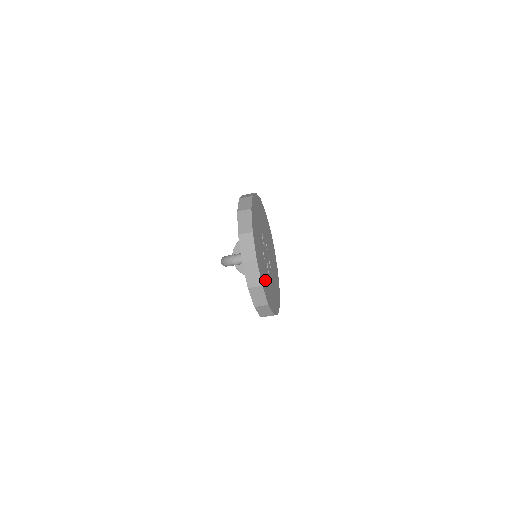
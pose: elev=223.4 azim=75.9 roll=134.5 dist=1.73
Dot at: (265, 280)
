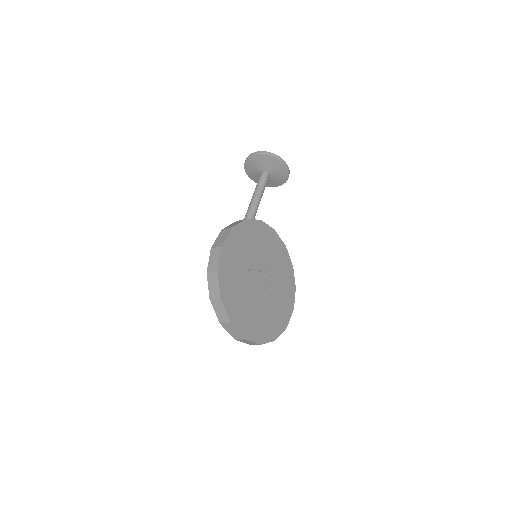
Dot at: (264, 324)
